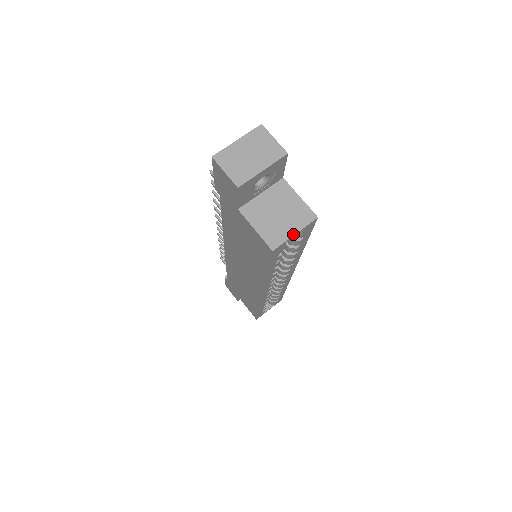
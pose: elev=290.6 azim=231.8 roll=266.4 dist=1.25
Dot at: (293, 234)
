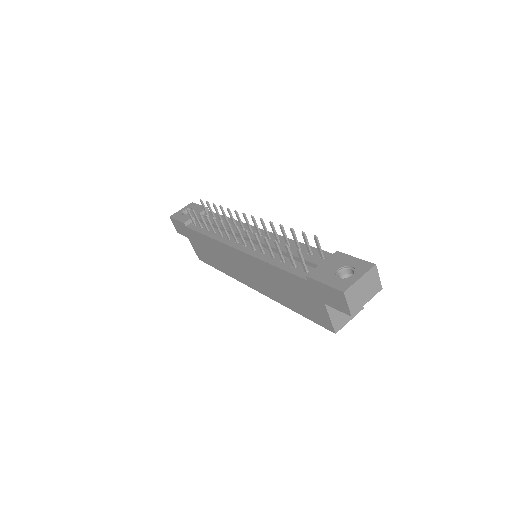
Dot at: occluded
